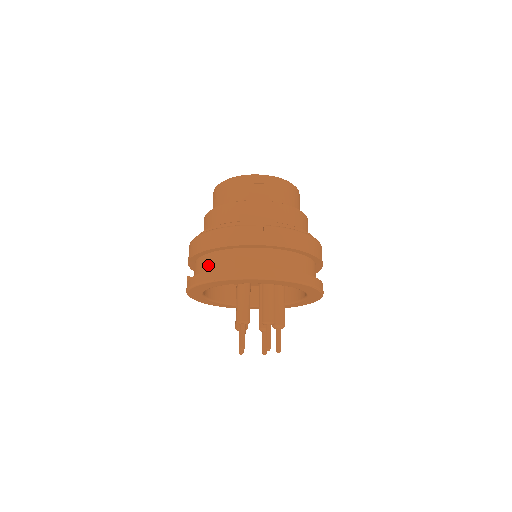
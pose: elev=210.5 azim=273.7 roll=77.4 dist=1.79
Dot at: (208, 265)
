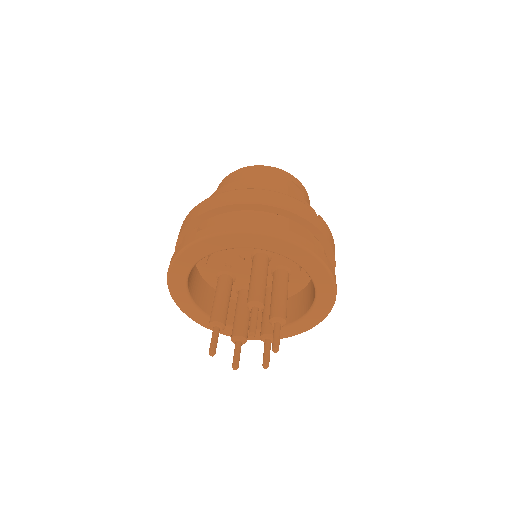
Dot at: (249, 220)
